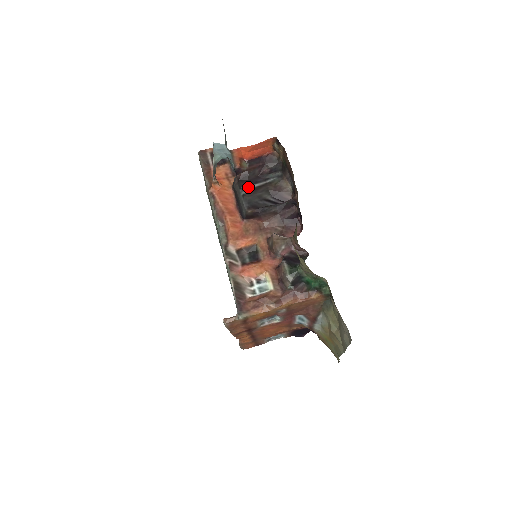
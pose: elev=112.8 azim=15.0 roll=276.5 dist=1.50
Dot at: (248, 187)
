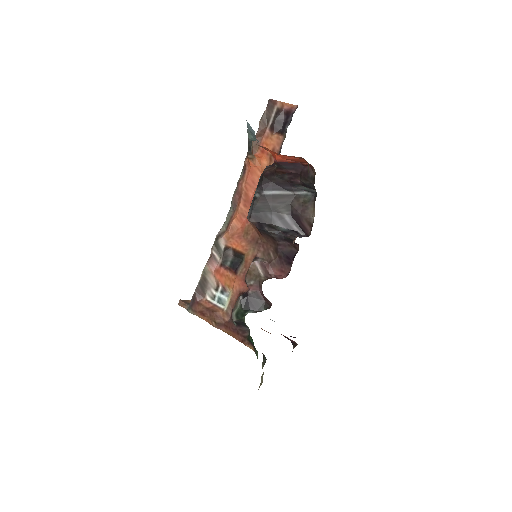
Dot at: (265, 191)
